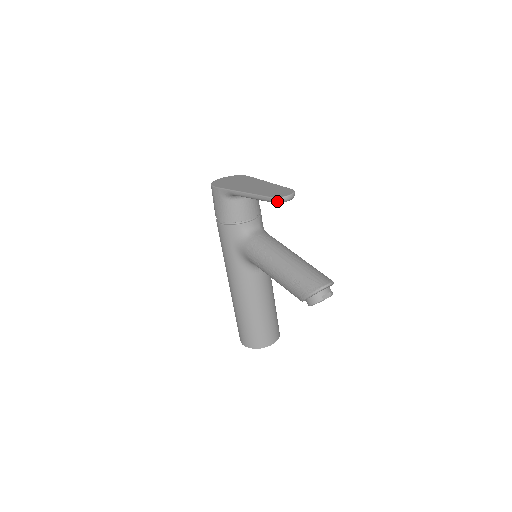
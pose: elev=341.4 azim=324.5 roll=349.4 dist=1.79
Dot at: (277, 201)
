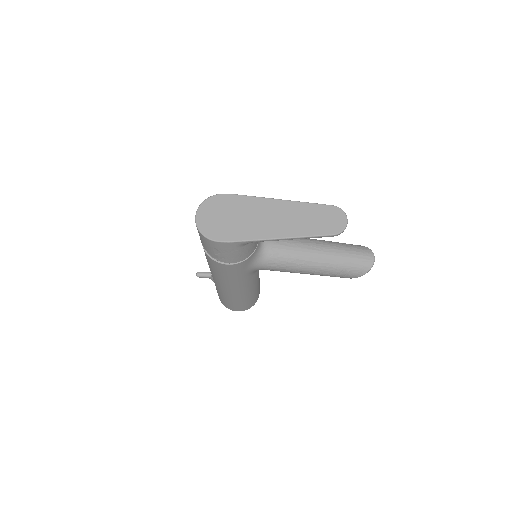
Dot at: occluded
